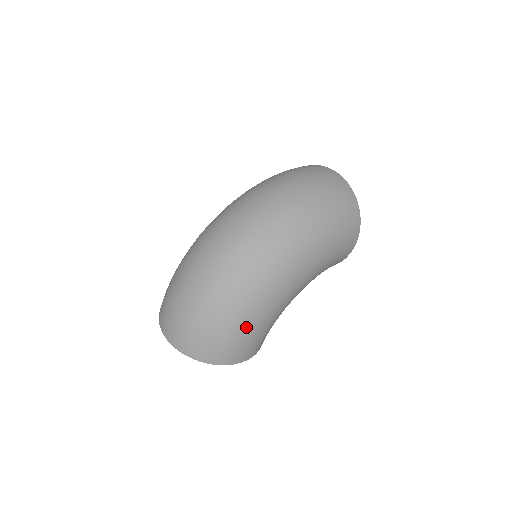
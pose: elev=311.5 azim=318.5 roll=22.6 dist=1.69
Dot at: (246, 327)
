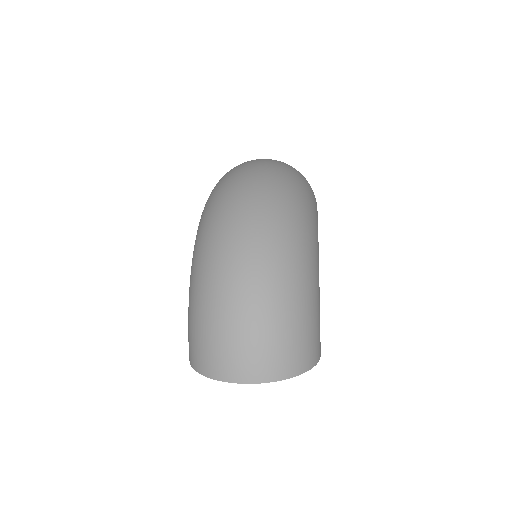
Dot at: (313, 307)
